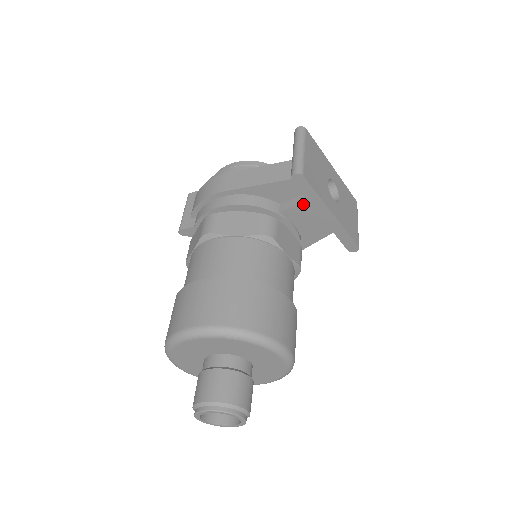
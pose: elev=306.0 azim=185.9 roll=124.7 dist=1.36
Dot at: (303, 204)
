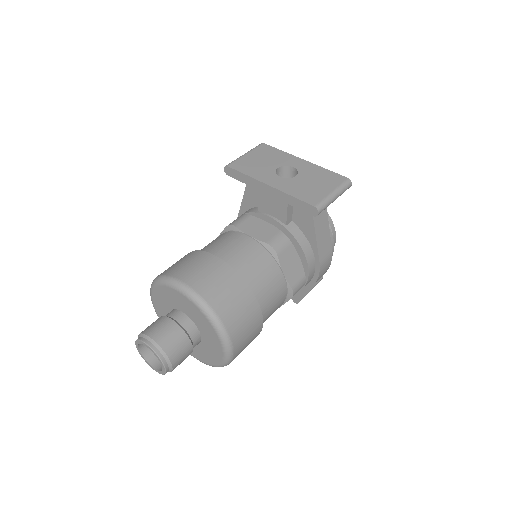
Dot at: (259, 193)
